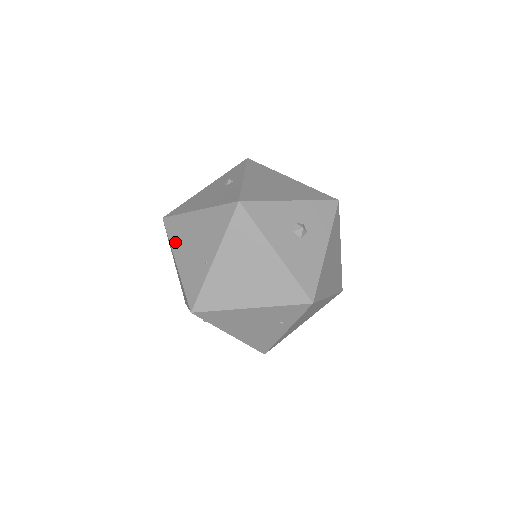
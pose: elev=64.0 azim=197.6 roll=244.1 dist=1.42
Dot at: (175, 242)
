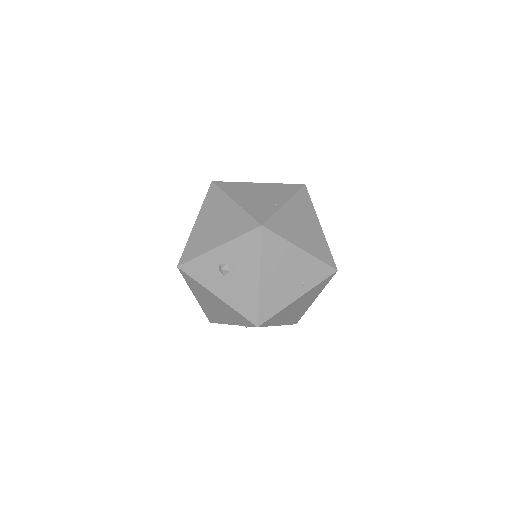
Dot at: (232, 192)
